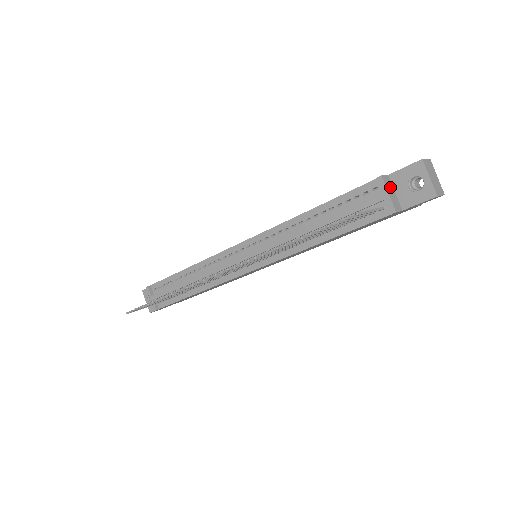
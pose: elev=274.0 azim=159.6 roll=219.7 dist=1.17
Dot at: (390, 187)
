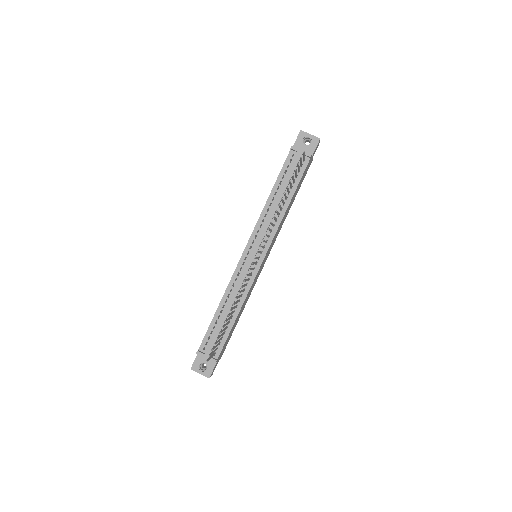
Dot at: occluded
